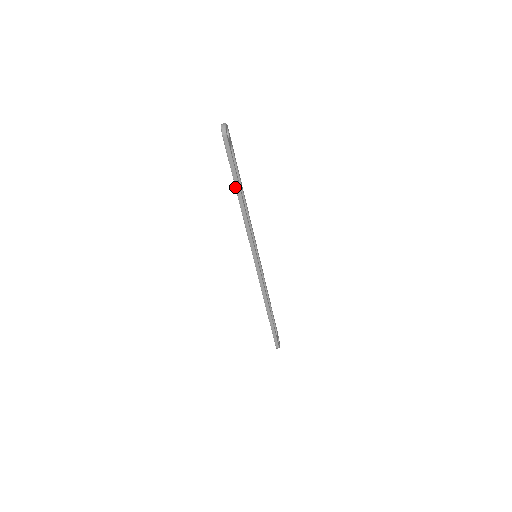
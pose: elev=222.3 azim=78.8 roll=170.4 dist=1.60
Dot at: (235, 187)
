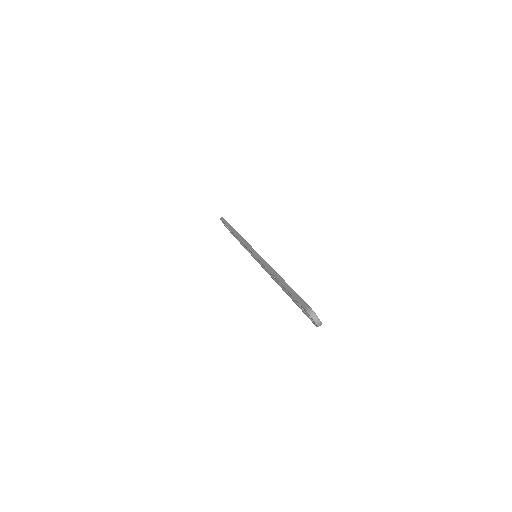
Dot at: occluded
